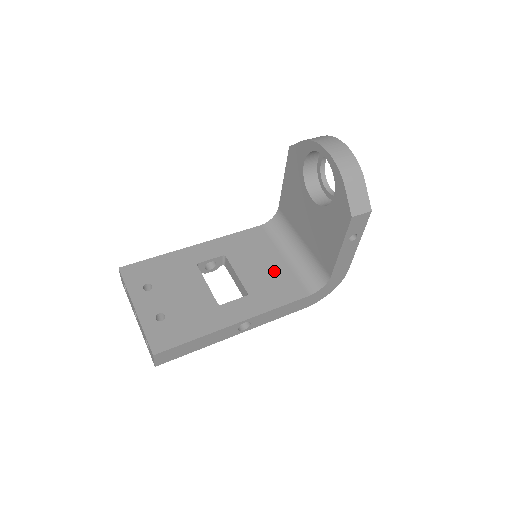
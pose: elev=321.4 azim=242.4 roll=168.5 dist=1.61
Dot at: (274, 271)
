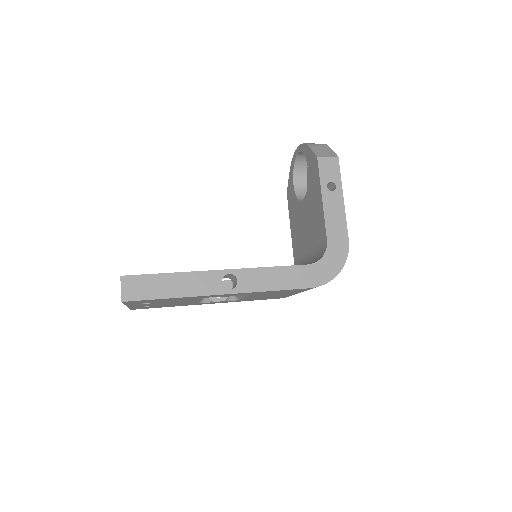
Dot at: occluded
